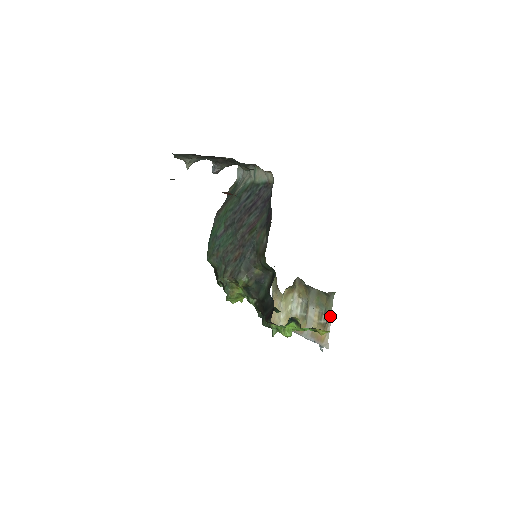
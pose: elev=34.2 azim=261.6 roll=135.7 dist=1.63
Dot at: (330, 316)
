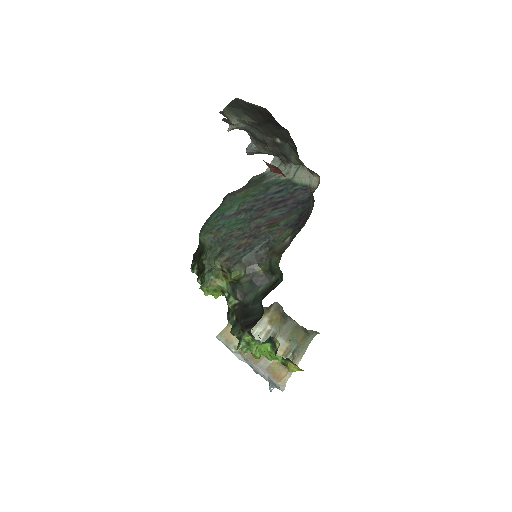
Dot at: (301, 356)
